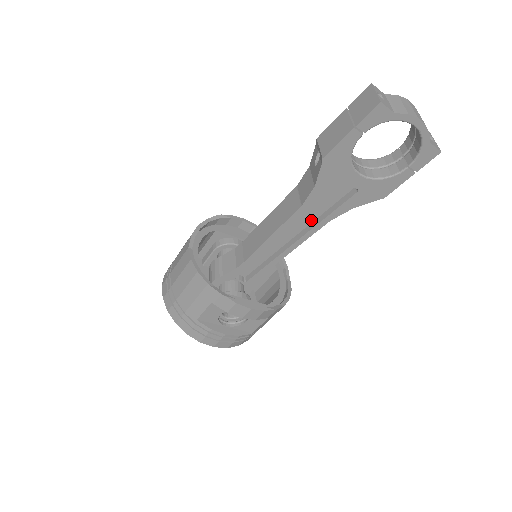
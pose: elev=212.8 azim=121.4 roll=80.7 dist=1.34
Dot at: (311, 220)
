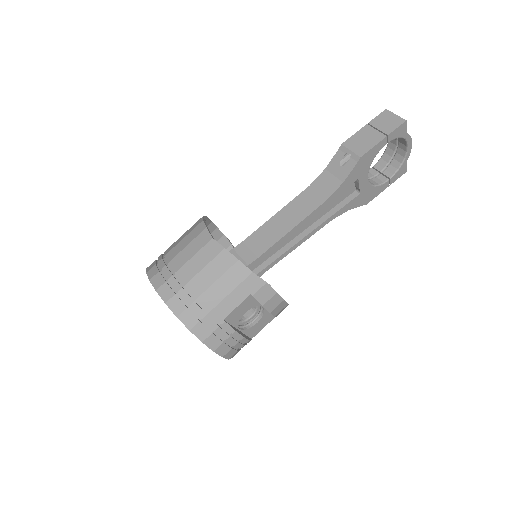
Dot at: (316, 219)
